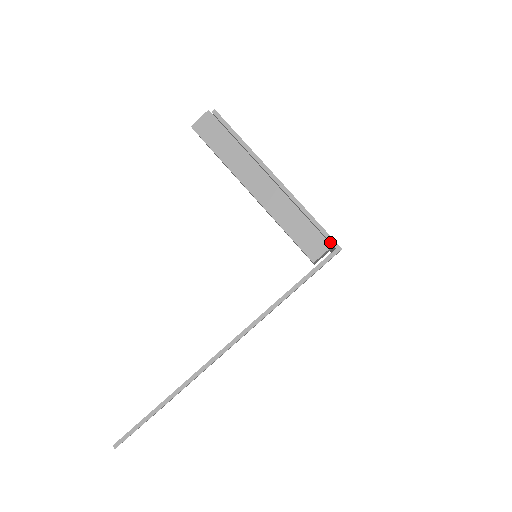
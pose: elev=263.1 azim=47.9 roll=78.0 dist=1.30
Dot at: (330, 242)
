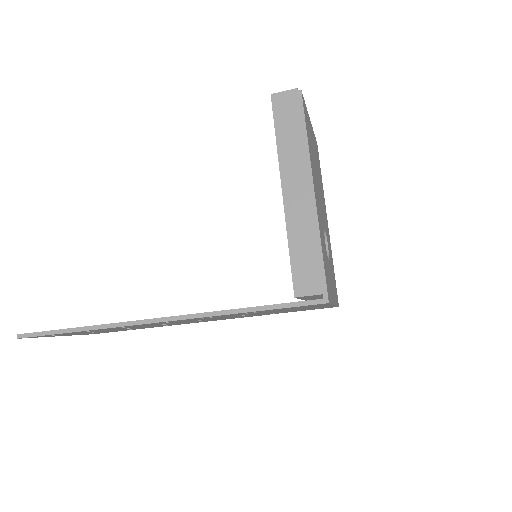
Dot at: (322, 288)
